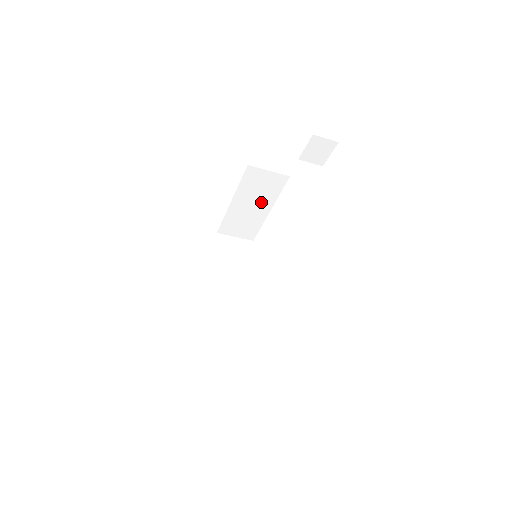
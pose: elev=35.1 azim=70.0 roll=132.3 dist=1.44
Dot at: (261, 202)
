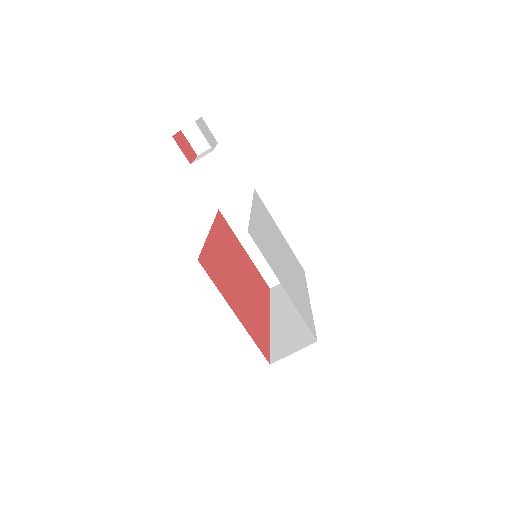
Dot at: occluded
